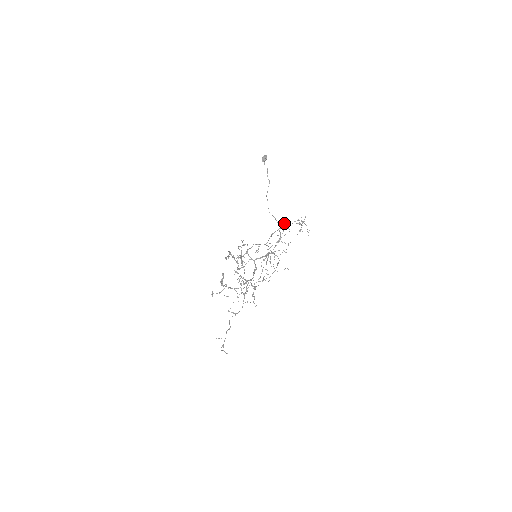
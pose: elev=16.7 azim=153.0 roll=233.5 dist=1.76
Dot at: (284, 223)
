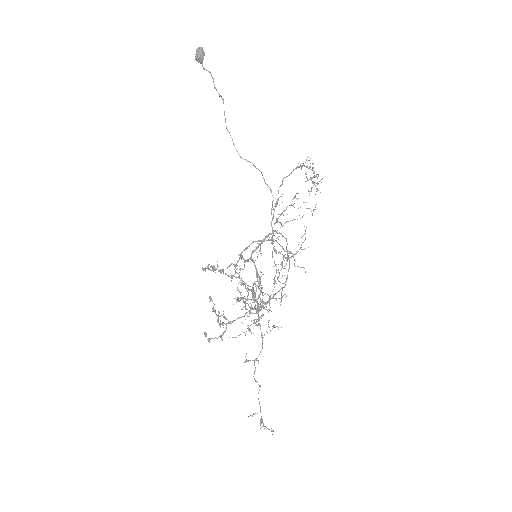
Dot at: (296, 198)
